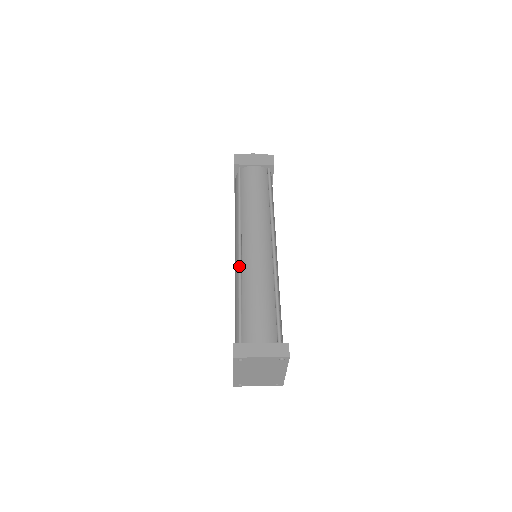
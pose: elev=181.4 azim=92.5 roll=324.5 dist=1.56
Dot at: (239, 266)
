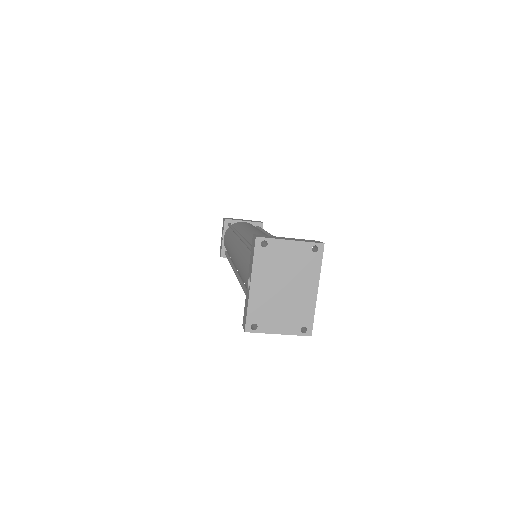
Dot at: (243, 238)
